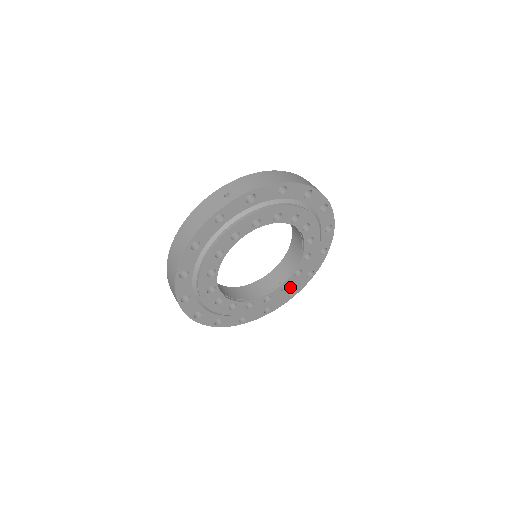
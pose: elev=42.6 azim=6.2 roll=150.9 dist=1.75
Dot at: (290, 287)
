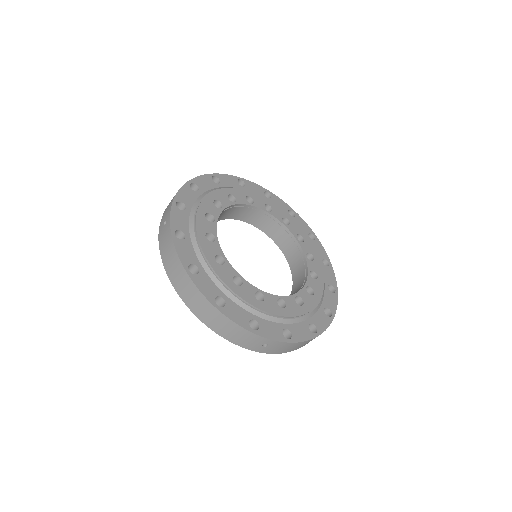
Dot at: (314, 254)
